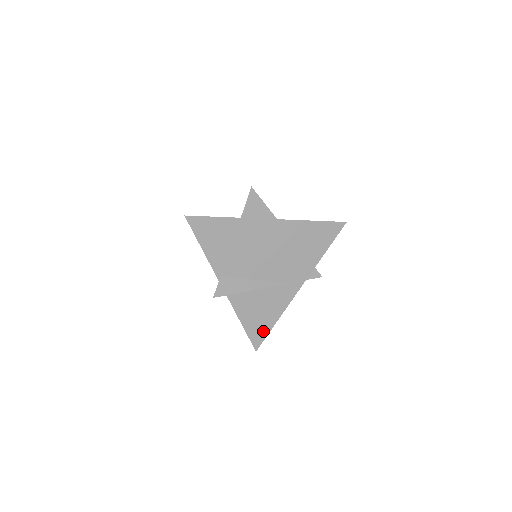
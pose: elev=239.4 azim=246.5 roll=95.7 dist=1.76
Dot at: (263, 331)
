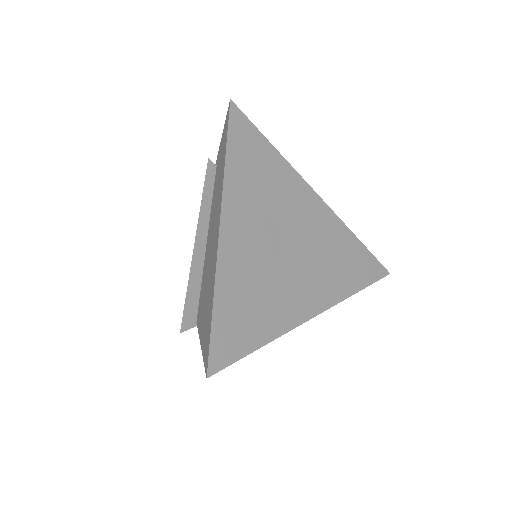
Dot at: occluded
